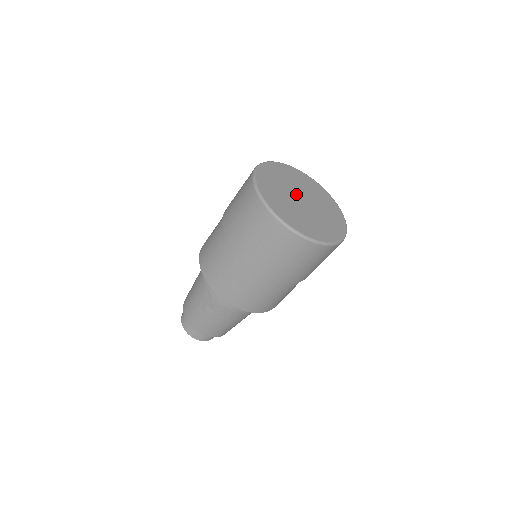
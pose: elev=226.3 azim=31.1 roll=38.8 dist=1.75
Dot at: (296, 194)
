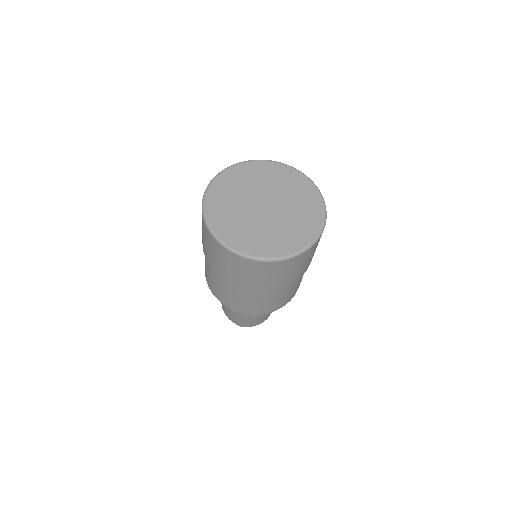
Dot at: (255, 206)
